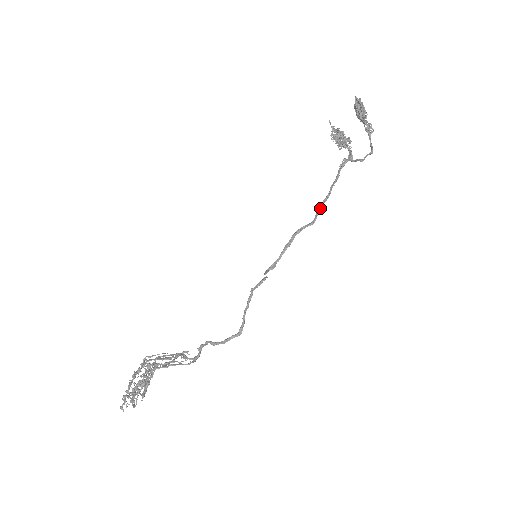
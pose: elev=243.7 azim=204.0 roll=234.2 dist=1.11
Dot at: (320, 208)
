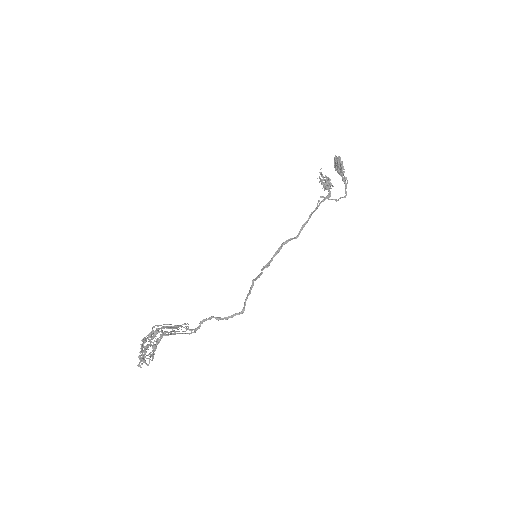
Dot at: (302, 228)
